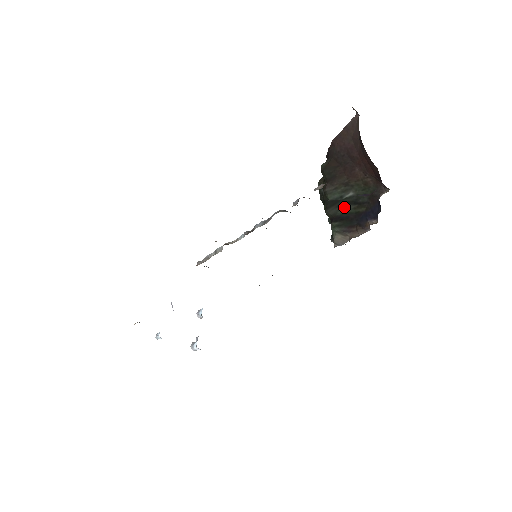
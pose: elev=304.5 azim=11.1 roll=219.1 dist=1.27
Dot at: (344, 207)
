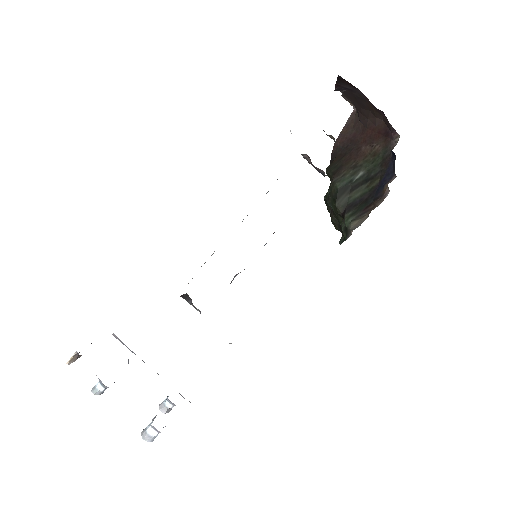
Dot at: (356, 190)
